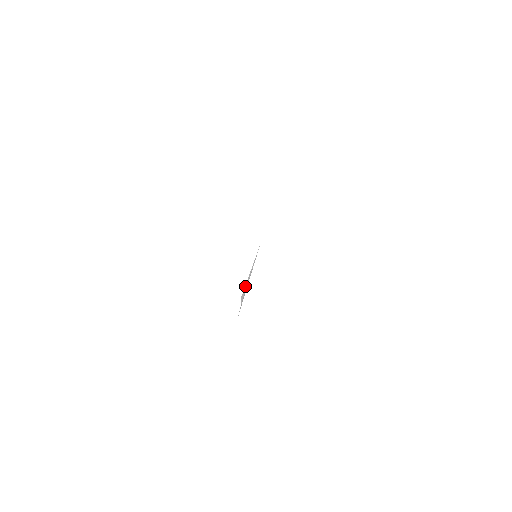
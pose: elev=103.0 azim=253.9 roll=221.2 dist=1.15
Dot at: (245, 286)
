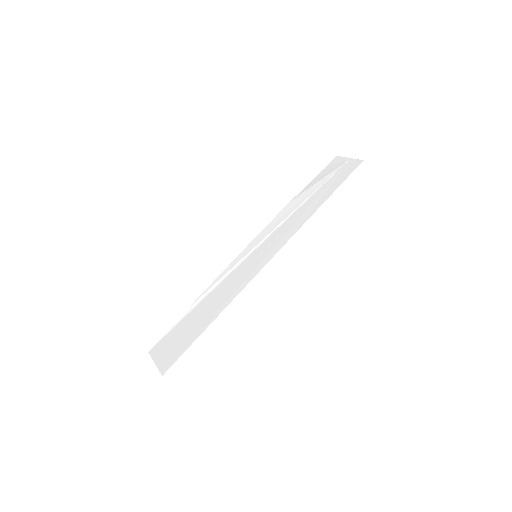
Dot at: (209, 290)
